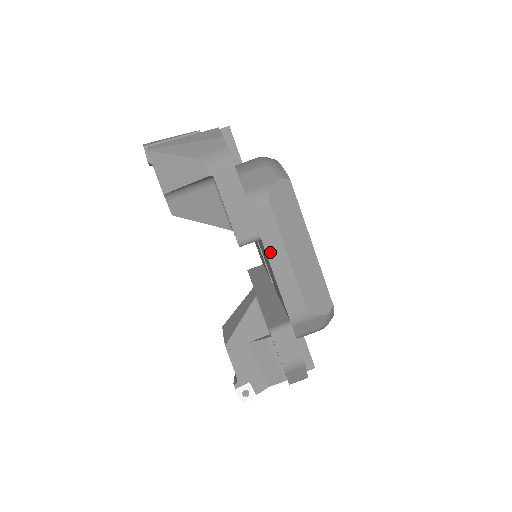
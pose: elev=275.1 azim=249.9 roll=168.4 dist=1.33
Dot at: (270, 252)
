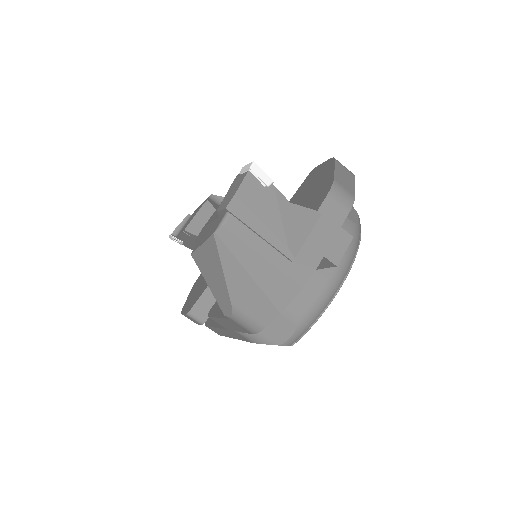
Dot at: (224, 331)
